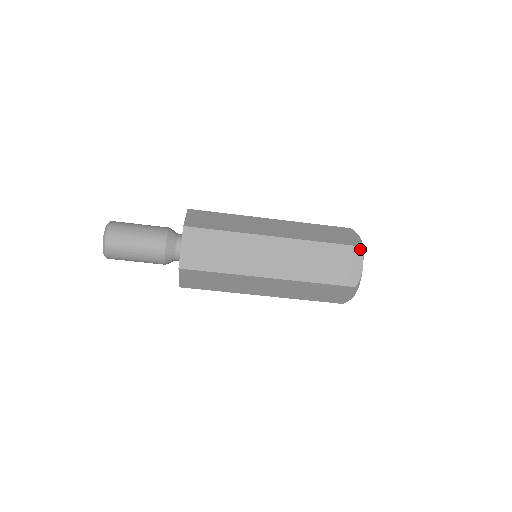
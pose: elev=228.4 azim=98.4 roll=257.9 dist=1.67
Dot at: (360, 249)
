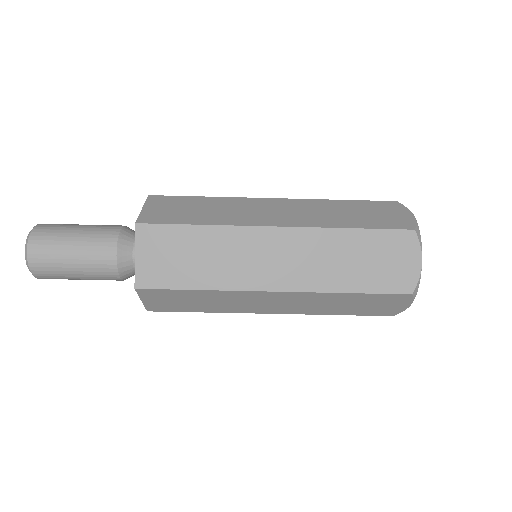
Dot at: (415, 234)
